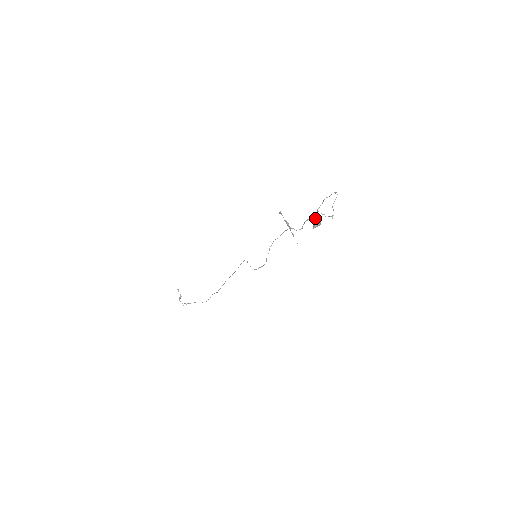
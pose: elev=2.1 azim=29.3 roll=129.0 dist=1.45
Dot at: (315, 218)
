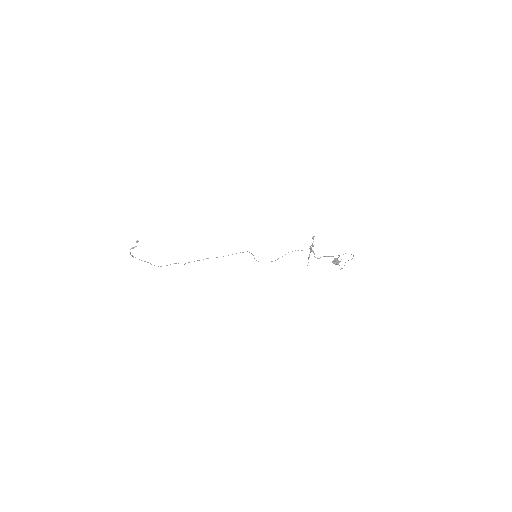
Dot at: (336, 258)
